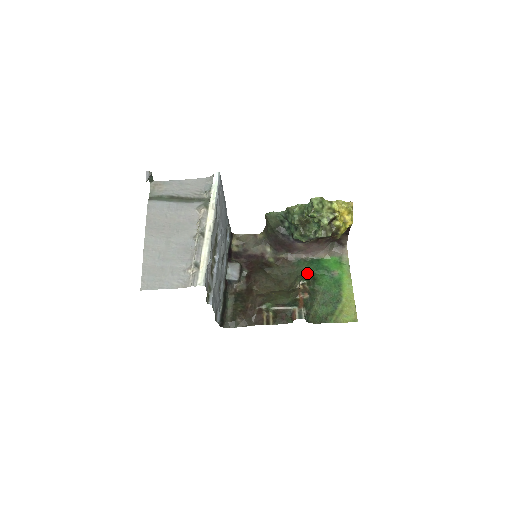
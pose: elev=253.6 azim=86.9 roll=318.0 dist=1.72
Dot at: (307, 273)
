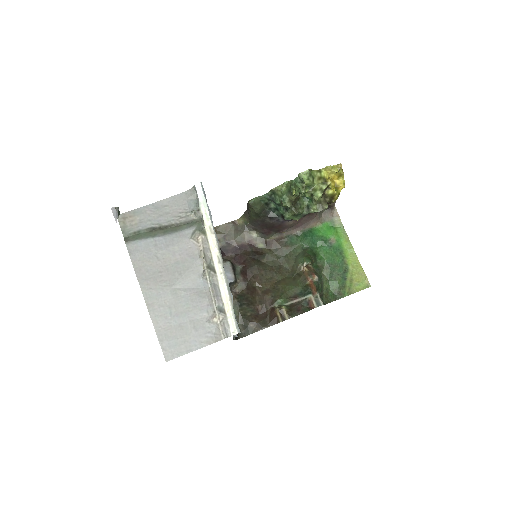
Dot at: (305, 250)
